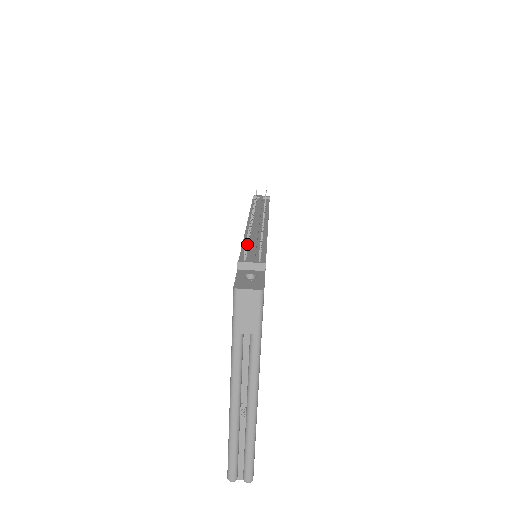
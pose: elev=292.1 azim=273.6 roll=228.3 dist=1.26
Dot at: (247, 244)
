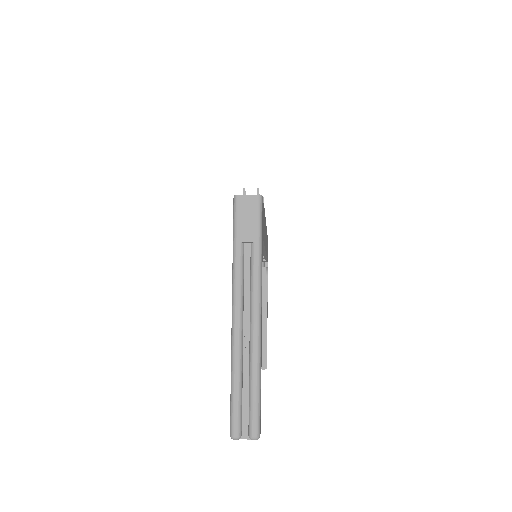
Dot at: occluded
